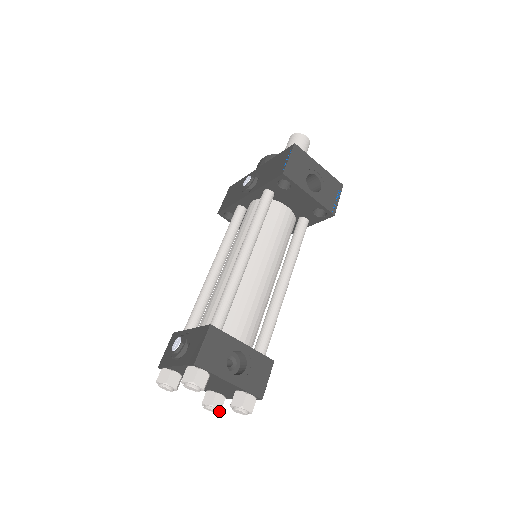
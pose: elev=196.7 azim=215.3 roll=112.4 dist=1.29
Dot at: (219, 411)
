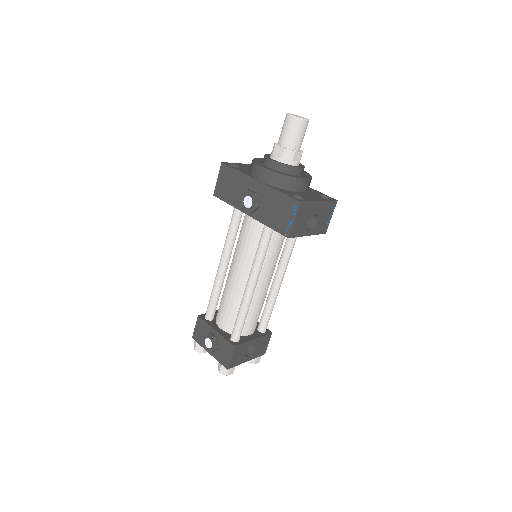
Dot at: occluded
